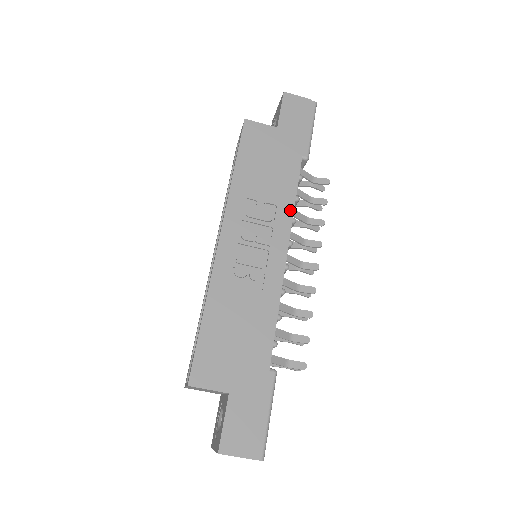
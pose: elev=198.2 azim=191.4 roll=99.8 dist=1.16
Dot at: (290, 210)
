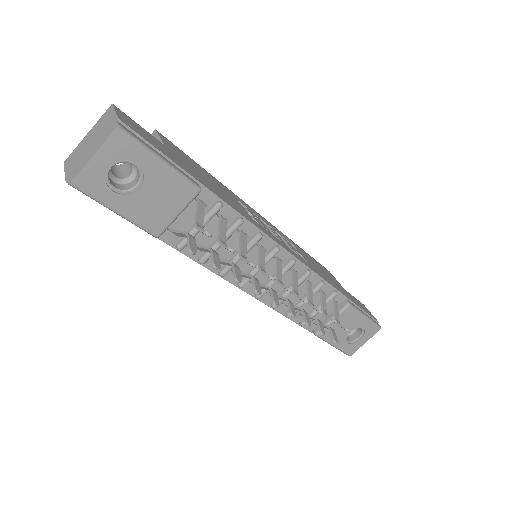
Dot at: (313, 270)
